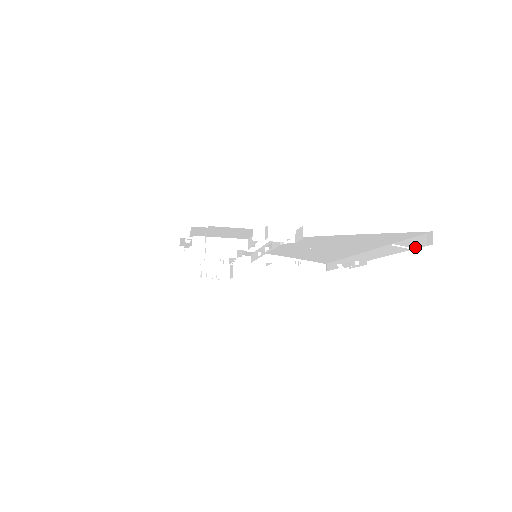
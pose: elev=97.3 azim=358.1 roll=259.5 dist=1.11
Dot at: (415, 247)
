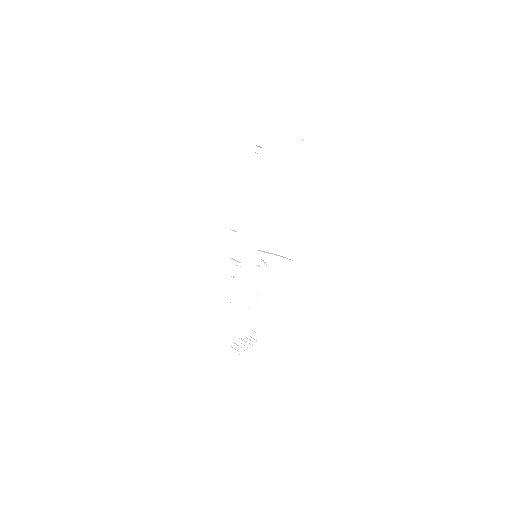
Dot at: (307, 140)
